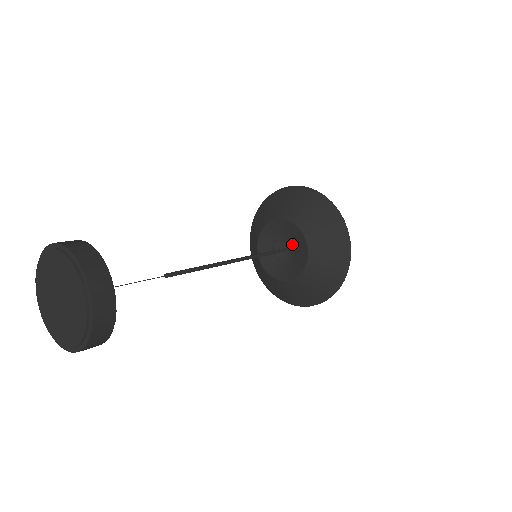
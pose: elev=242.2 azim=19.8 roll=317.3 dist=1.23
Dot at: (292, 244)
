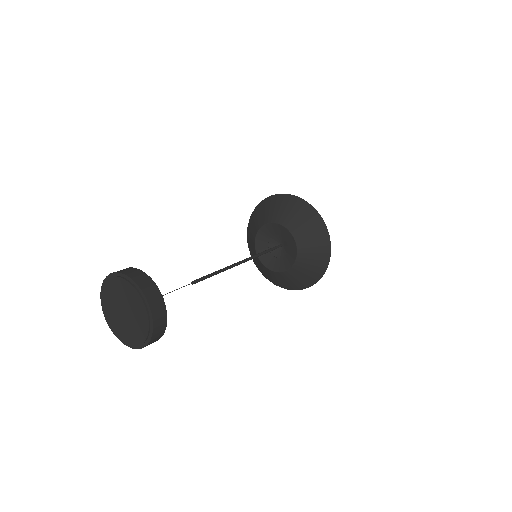
Dot at: (284, 243)
